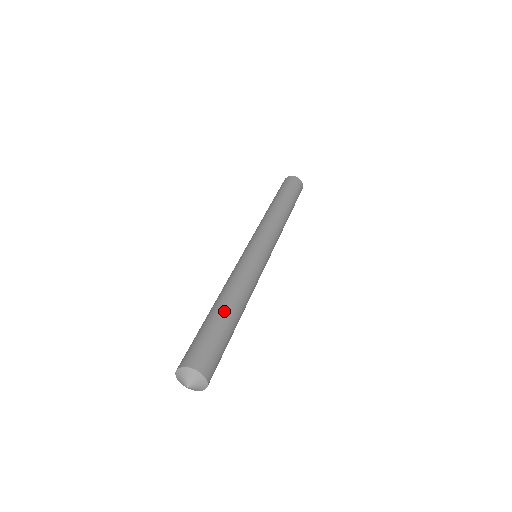
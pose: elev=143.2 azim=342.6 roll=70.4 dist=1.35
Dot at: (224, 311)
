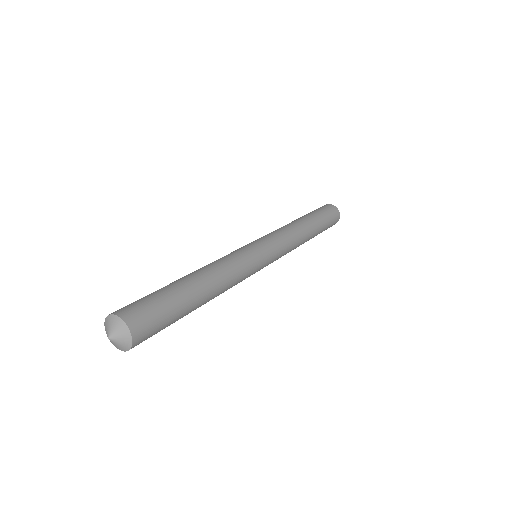
Dot at: (184, 280)
